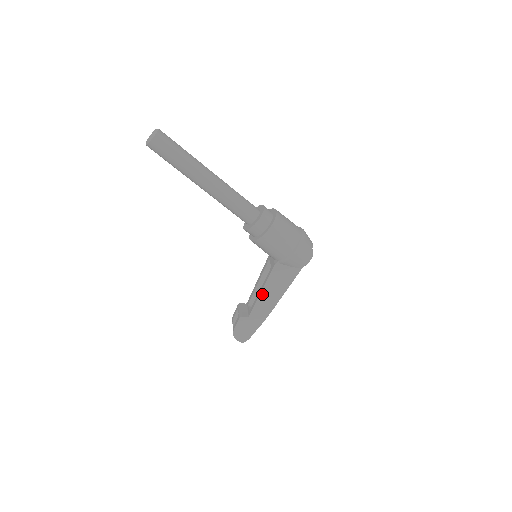
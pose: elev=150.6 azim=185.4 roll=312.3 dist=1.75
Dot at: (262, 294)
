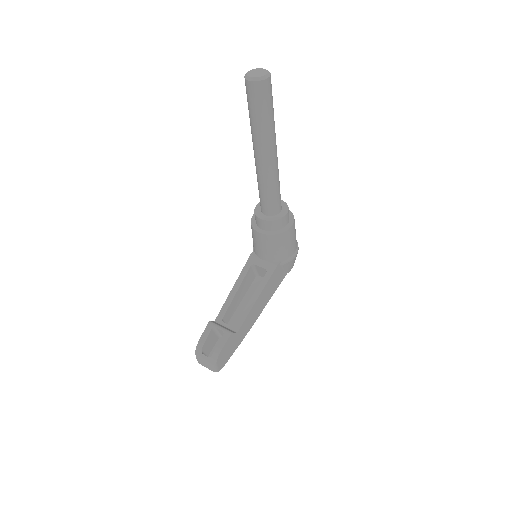
Dot at: (257, 302)
